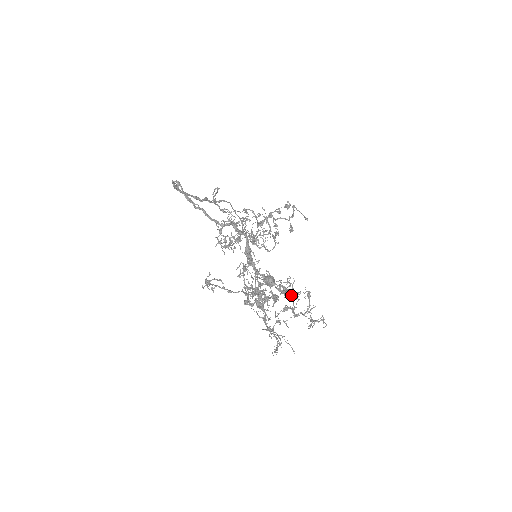
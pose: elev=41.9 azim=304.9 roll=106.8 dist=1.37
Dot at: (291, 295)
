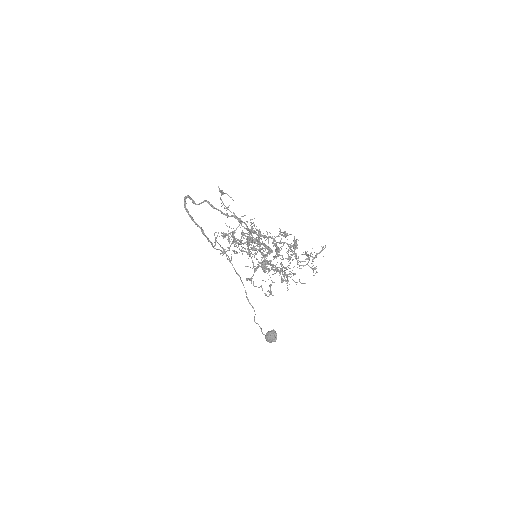
Dot at: occluded
